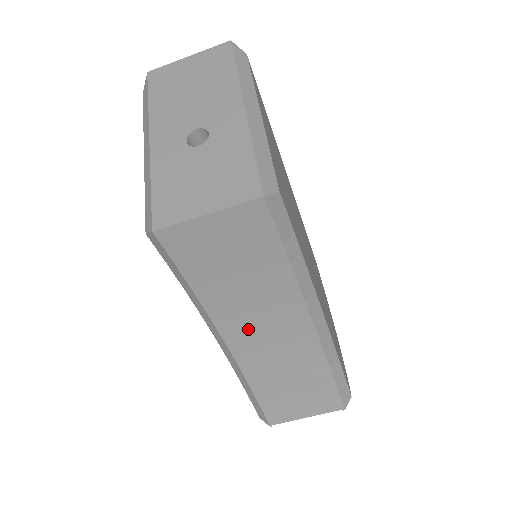
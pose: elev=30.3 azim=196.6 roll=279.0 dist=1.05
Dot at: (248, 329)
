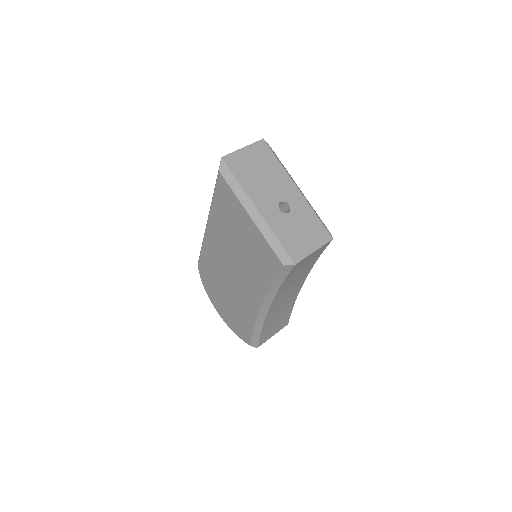
Dot at: (281, 298)
